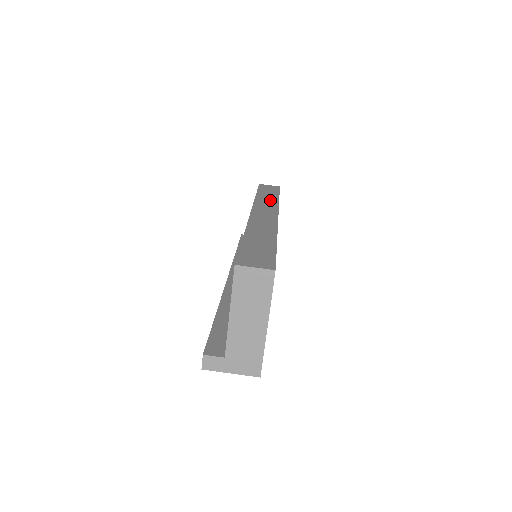
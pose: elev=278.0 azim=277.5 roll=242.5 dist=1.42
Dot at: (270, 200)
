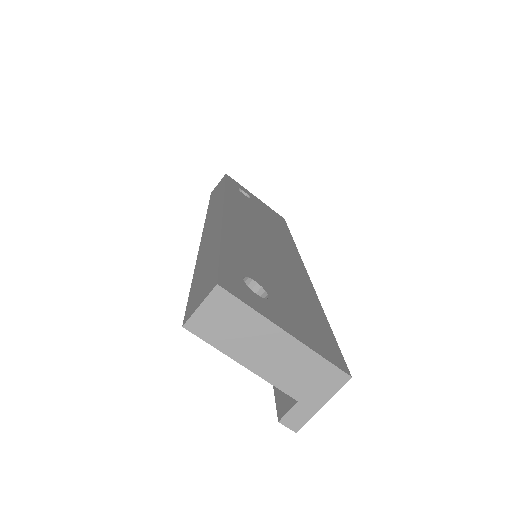
Dot at: (217, 199)
